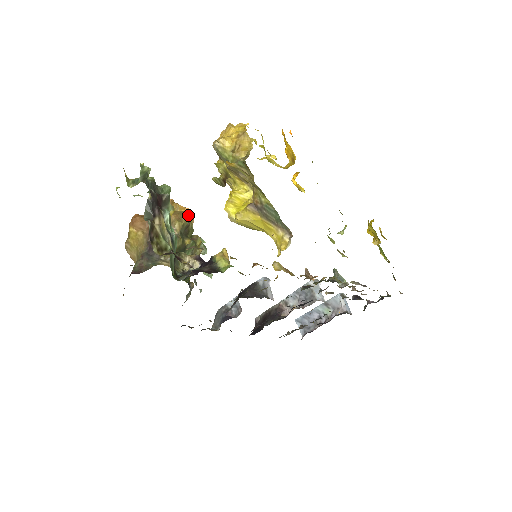
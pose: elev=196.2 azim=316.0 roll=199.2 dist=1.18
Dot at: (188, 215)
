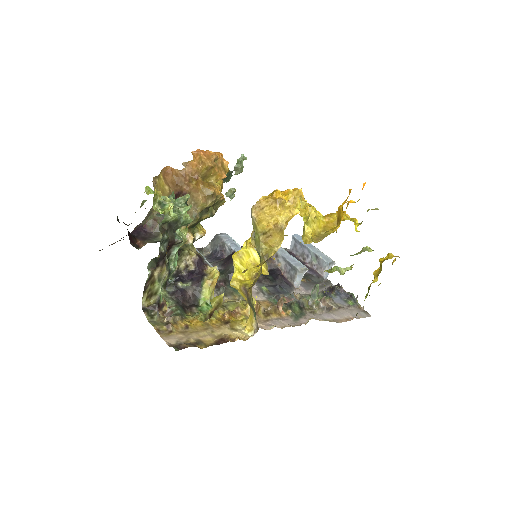
Dot at: (226, 173)
